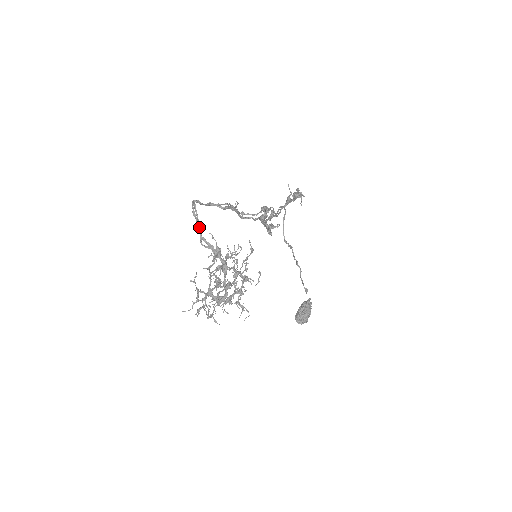
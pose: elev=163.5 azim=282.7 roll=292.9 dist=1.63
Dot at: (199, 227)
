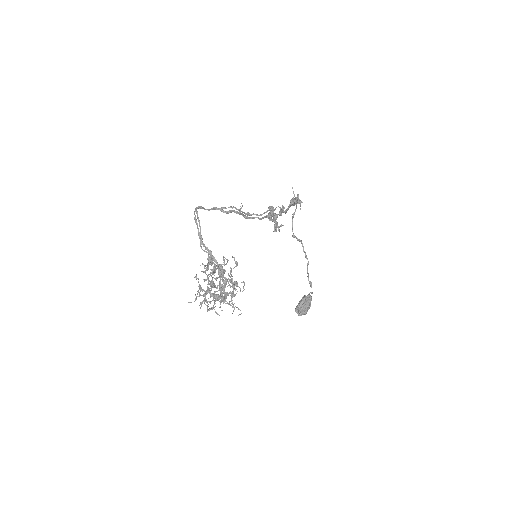
Dot at: (200, 233)
